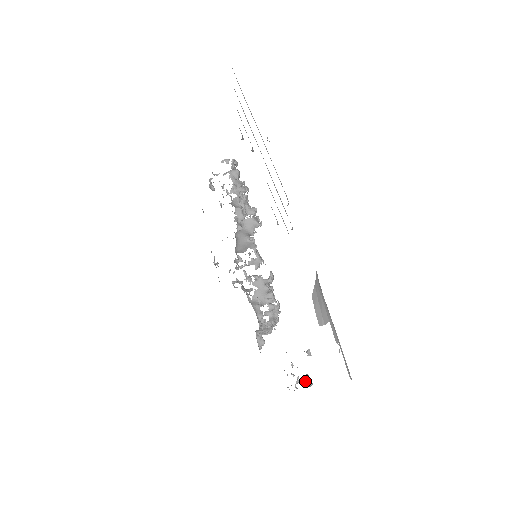
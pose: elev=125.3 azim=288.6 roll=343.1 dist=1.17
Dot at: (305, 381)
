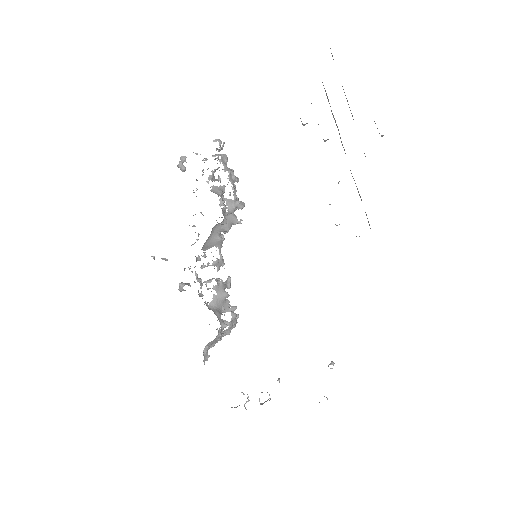
Dot at: (259, 400)
